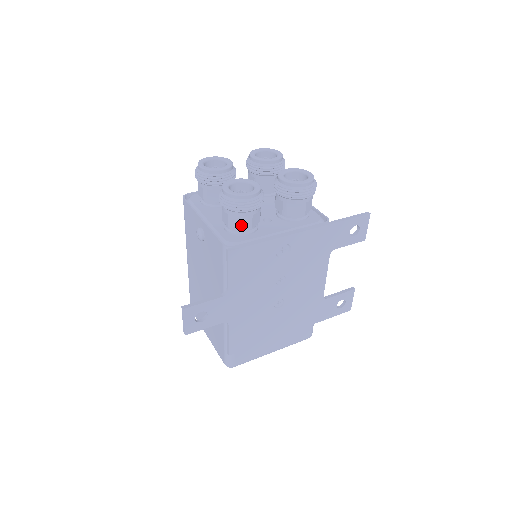
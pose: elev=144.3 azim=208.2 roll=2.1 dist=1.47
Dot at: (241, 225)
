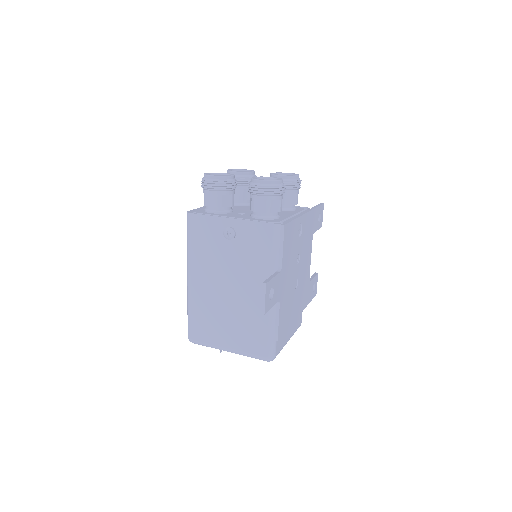
Dot at: (276, 209)
